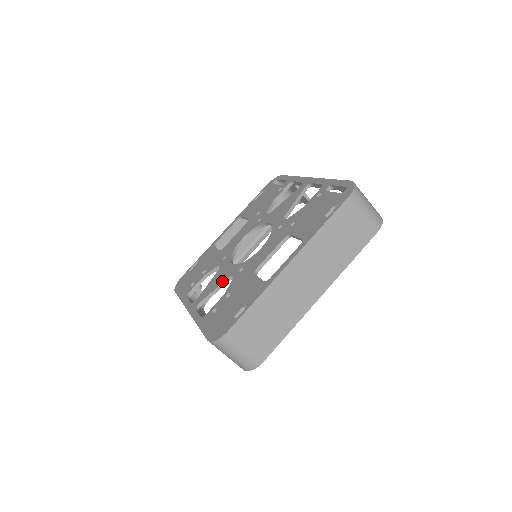
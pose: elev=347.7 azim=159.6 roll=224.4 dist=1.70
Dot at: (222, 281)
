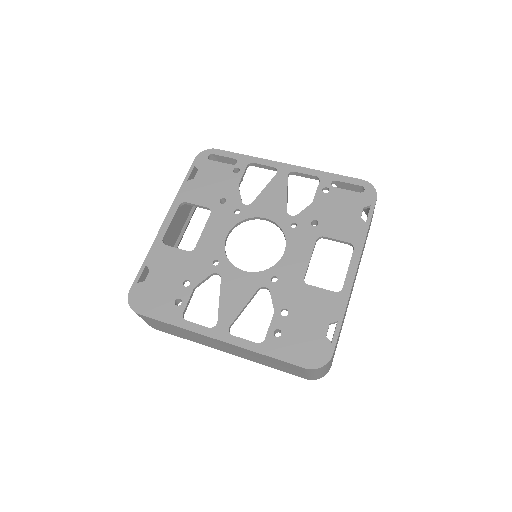
Dot at: (250, 295)
